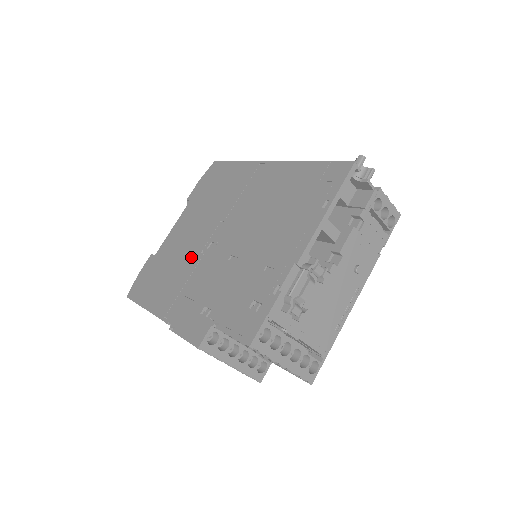
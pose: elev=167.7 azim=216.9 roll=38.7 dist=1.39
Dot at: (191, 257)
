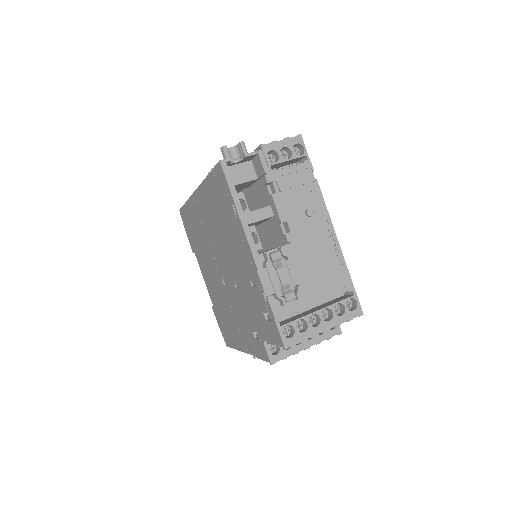
Dot at: (224, 297)
